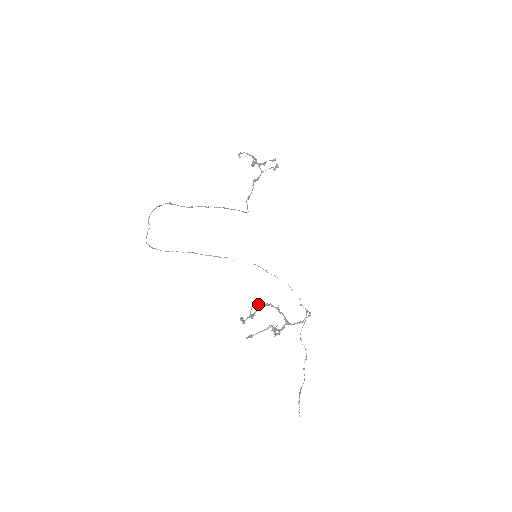
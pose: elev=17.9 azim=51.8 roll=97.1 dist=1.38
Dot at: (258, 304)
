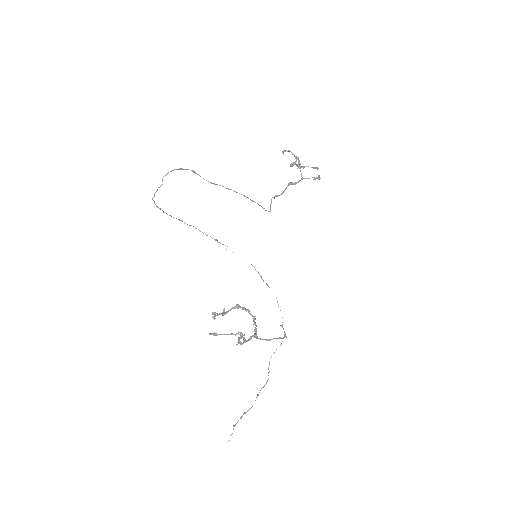
Dot at: occluded
